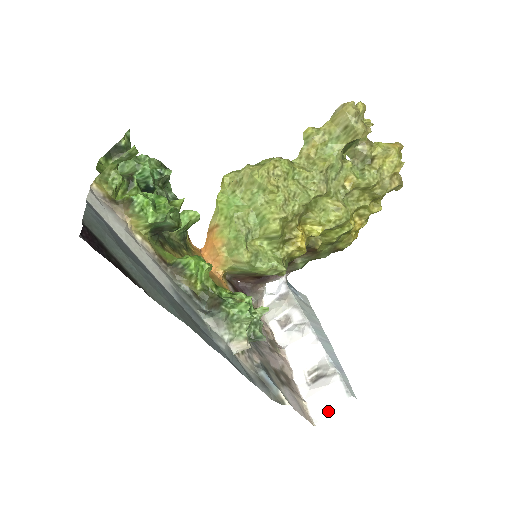
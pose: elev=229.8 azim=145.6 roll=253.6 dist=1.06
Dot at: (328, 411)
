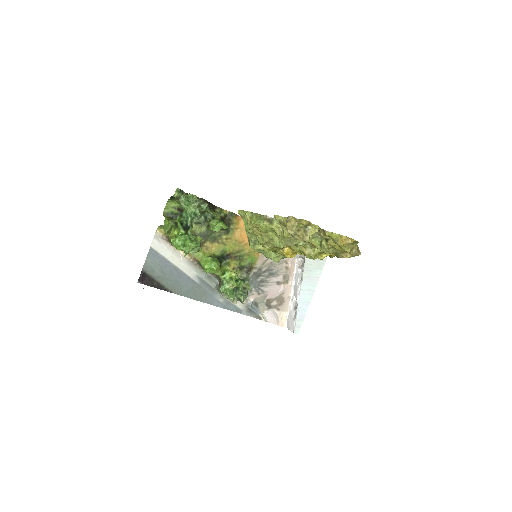
Dot at: (289, 328)
